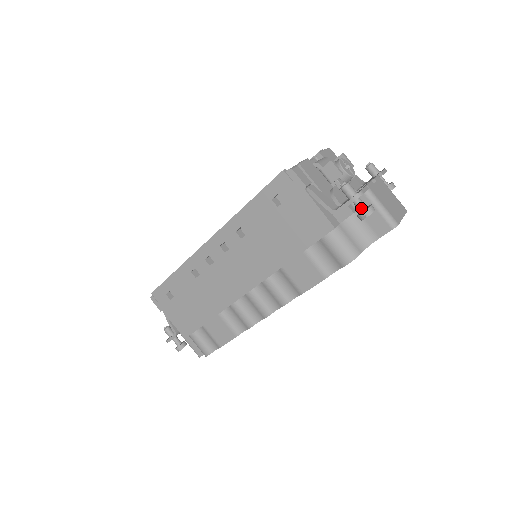
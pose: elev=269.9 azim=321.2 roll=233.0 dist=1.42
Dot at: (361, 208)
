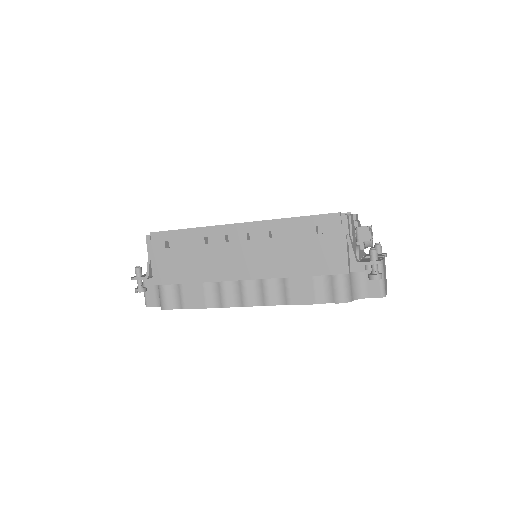
Dot at: (375, 271)
